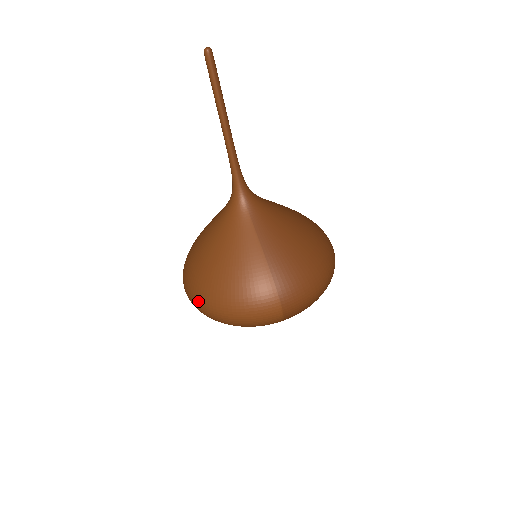
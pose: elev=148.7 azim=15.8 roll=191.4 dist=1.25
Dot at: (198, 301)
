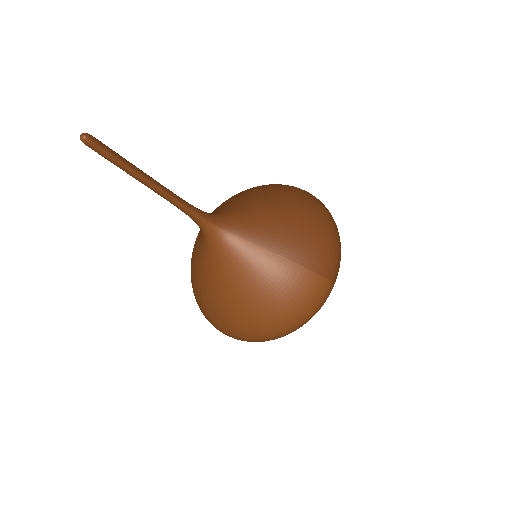
Dot at: (257, 338)
